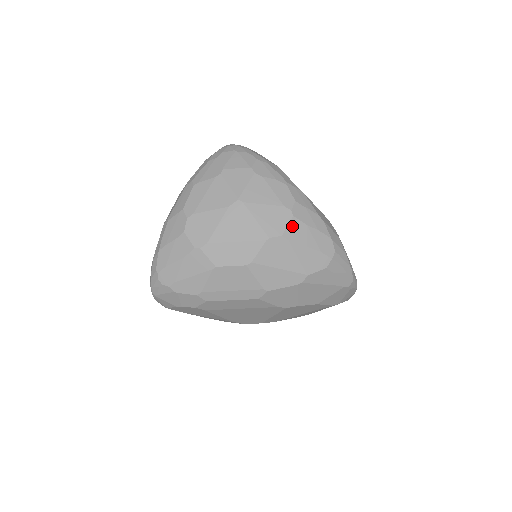
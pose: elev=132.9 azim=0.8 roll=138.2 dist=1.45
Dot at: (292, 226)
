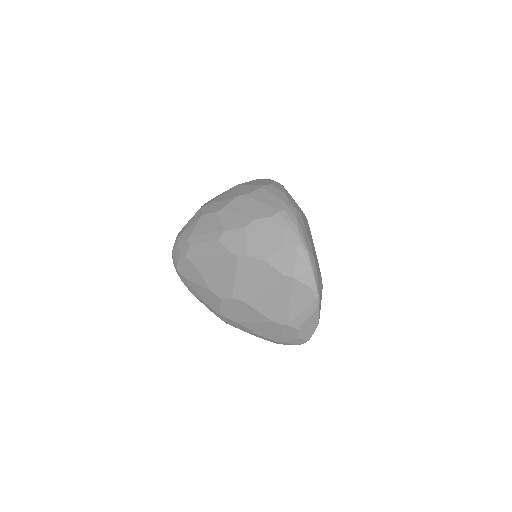
Dot at: (258, 191)
